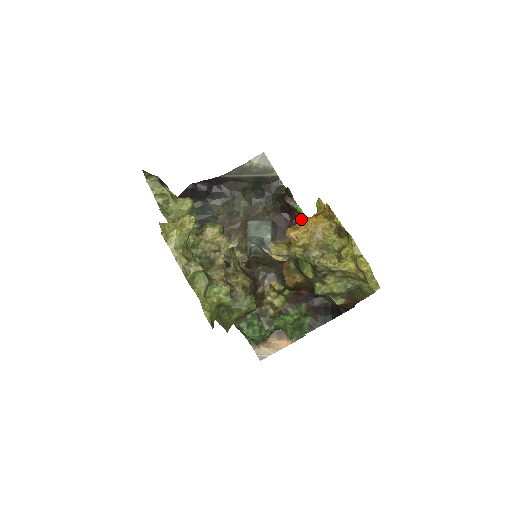
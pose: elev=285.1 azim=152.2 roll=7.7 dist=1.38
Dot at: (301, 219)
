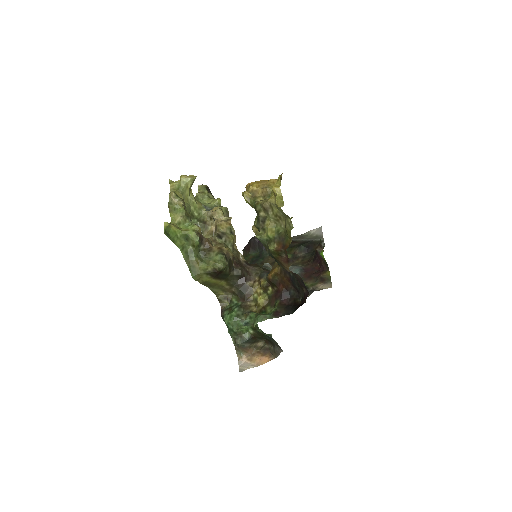
Dot at: occluded
